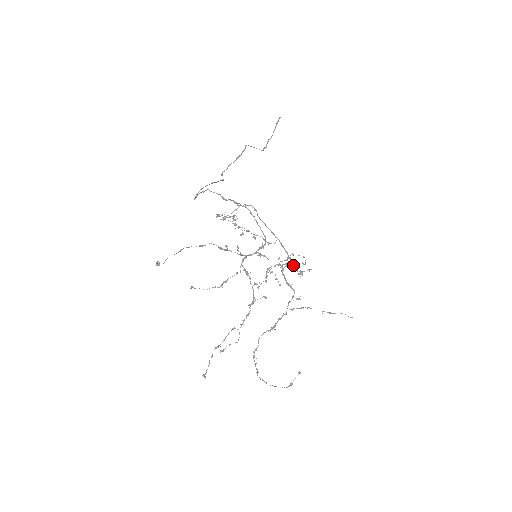
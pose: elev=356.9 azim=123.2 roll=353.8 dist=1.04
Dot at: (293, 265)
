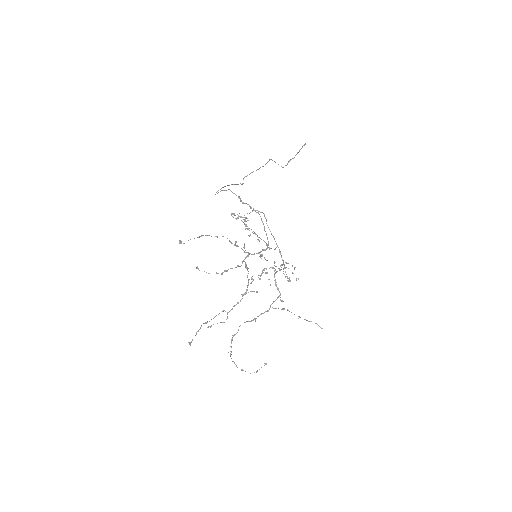
Dot at: (285, 271)
